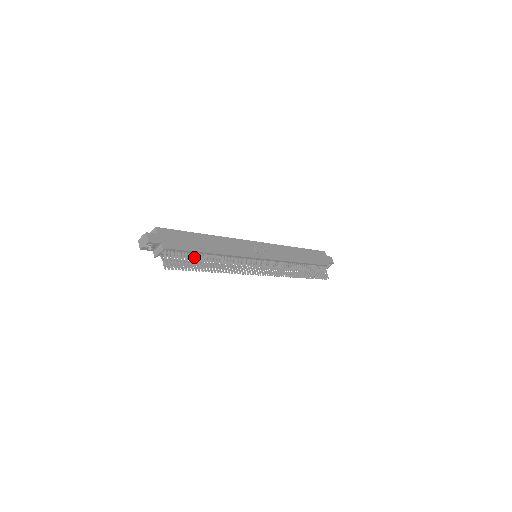
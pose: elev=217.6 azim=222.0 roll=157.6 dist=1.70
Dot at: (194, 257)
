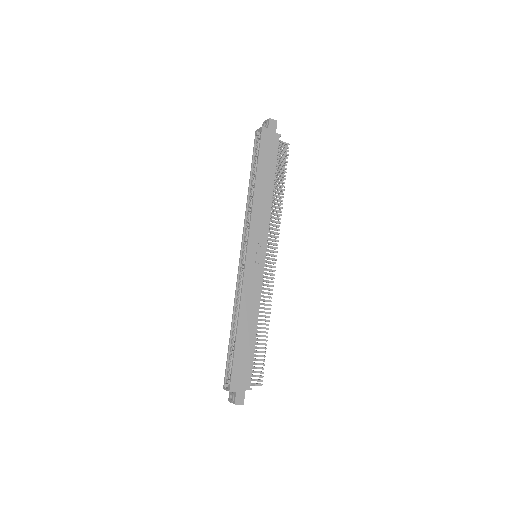
Dot at: occluded
